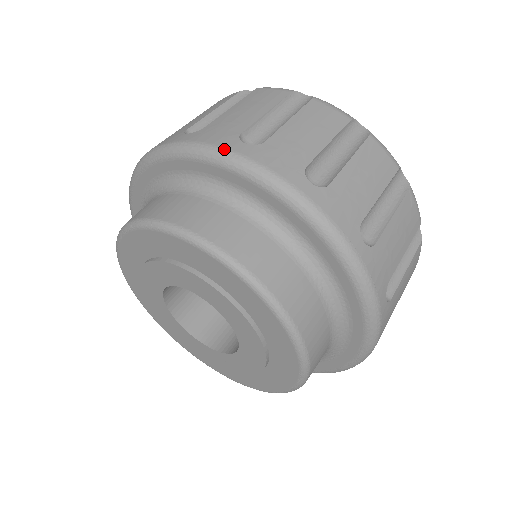
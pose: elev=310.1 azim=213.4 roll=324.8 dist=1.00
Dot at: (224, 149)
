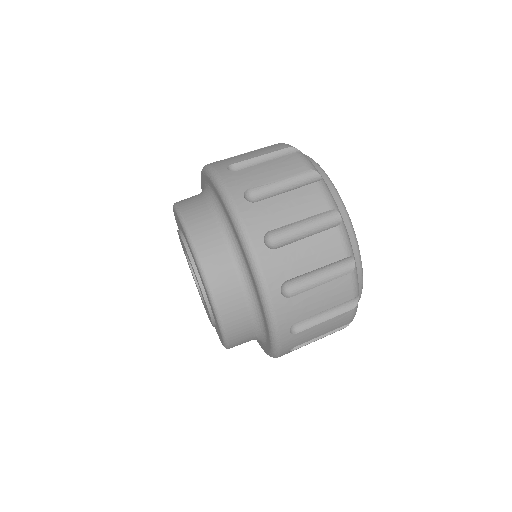
Dot at: (267, 289)
